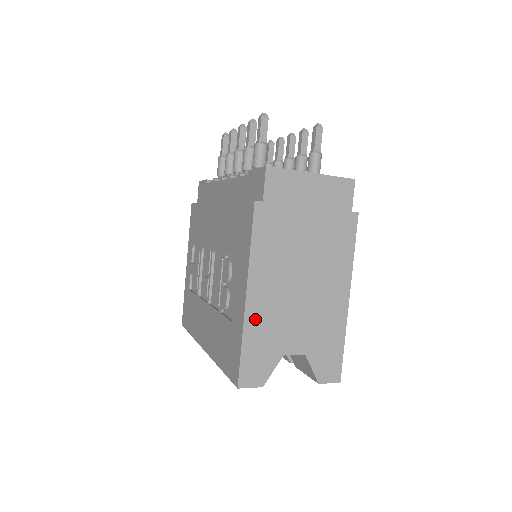
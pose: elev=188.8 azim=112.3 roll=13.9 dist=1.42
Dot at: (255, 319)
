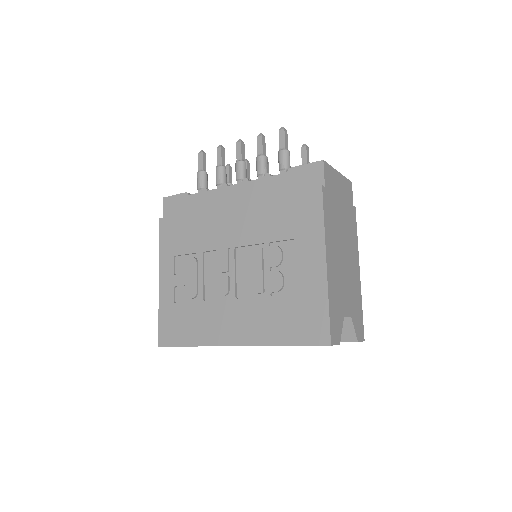
Dot at: (331, 284)
